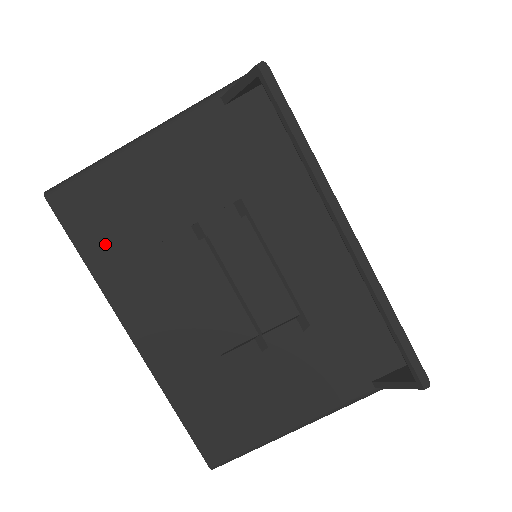
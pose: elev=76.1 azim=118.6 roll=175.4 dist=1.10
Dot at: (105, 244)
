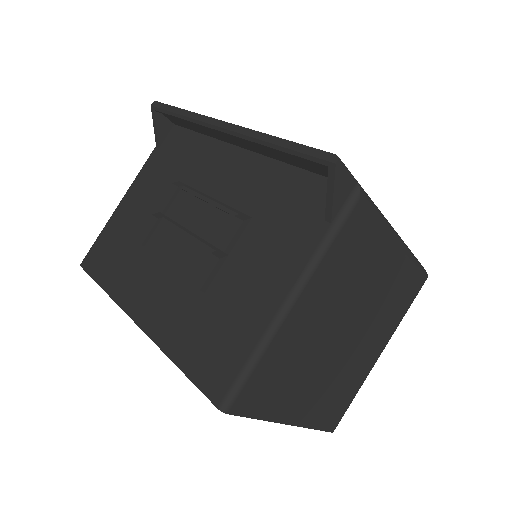
Dot at: (111, 267)
